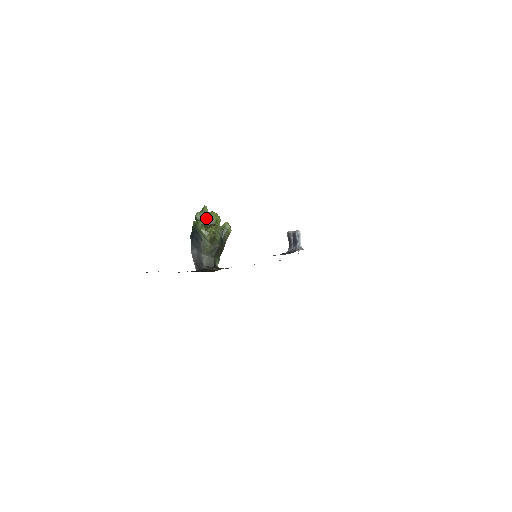
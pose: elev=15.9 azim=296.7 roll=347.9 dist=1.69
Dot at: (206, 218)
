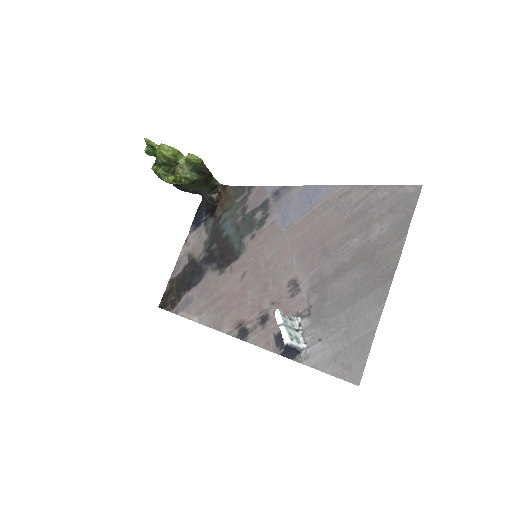
Dot at: (161, 163)
